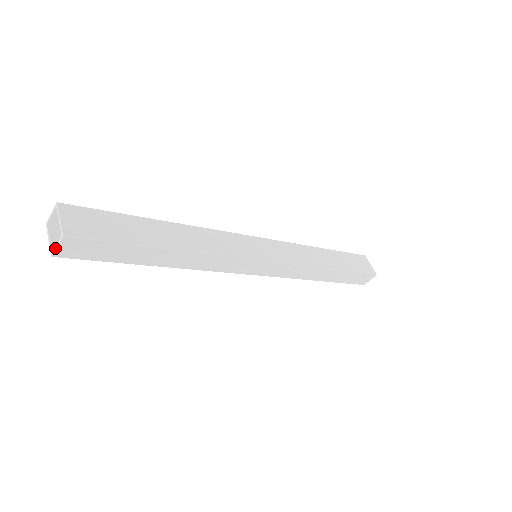
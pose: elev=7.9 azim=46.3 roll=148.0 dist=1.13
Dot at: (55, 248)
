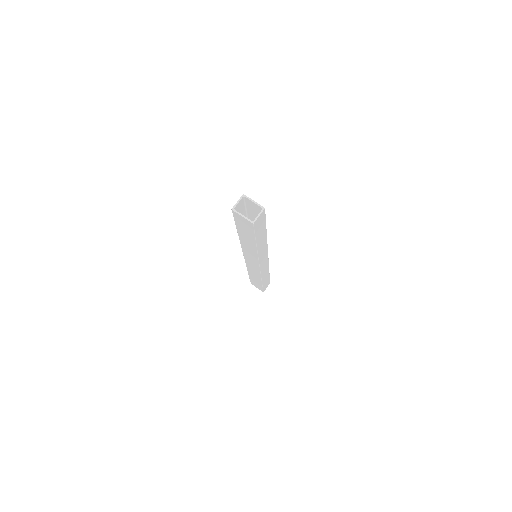
Dot at: (257, 217)
